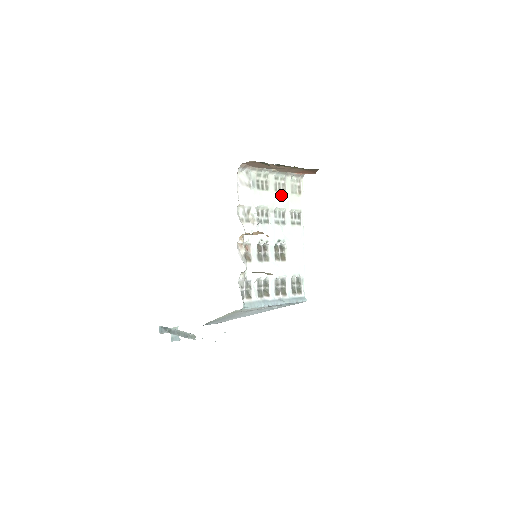
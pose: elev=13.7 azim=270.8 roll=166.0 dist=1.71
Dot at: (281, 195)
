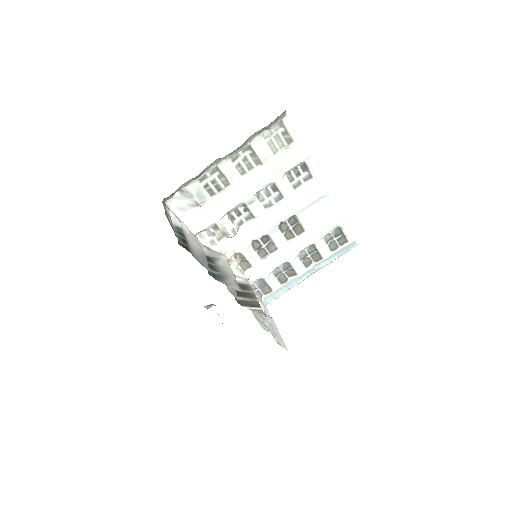
Dot at: (256, 172)
